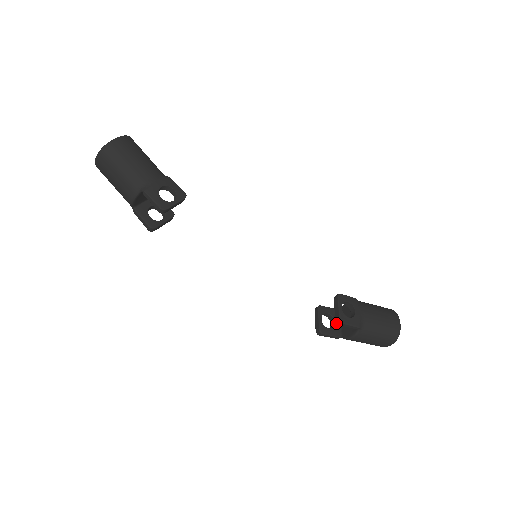
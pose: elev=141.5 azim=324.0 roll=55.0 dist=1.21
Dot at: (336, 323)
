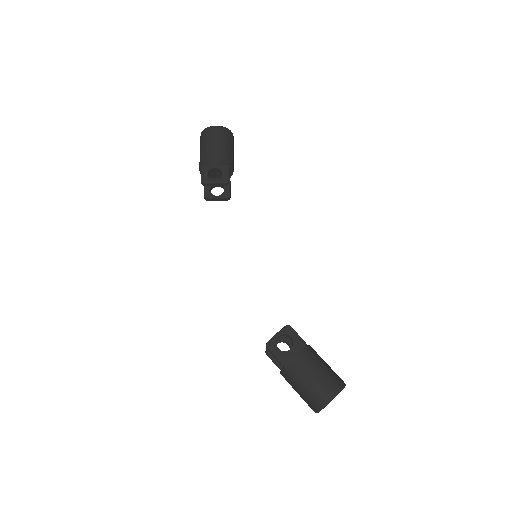
Dot at: occluded
